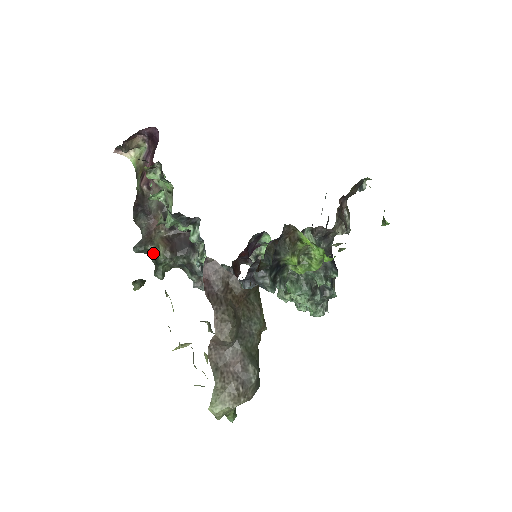
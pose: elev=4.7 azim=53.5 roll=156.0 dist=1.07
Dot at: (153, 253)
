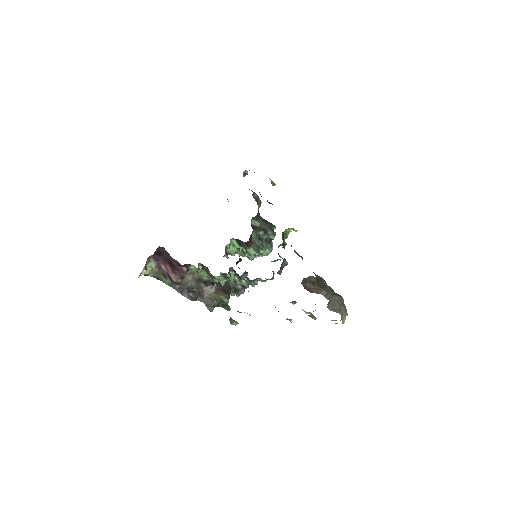
Dot at: (219, 303)
